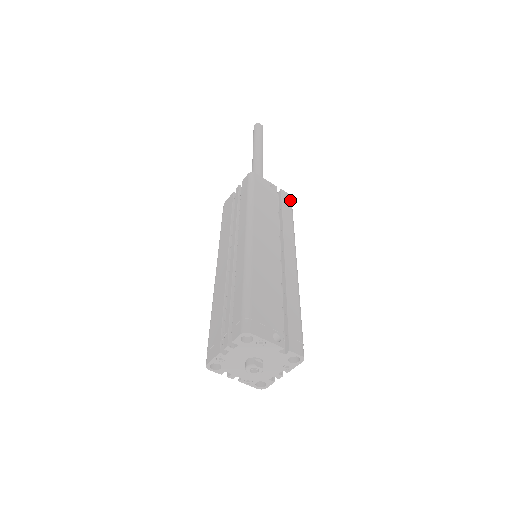
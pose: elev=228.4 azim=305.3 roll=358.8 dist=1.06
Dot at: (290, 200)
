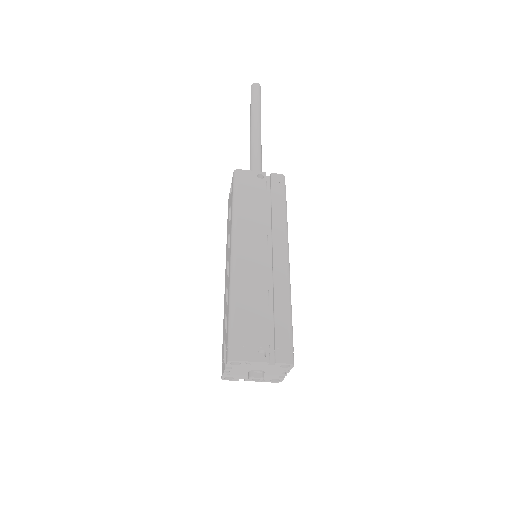
Dot at: (282, 182)
